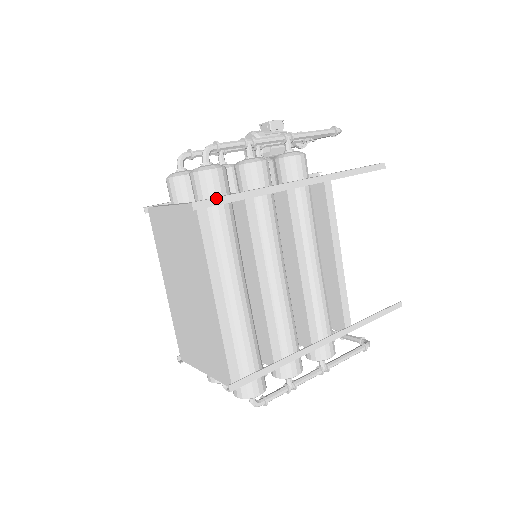
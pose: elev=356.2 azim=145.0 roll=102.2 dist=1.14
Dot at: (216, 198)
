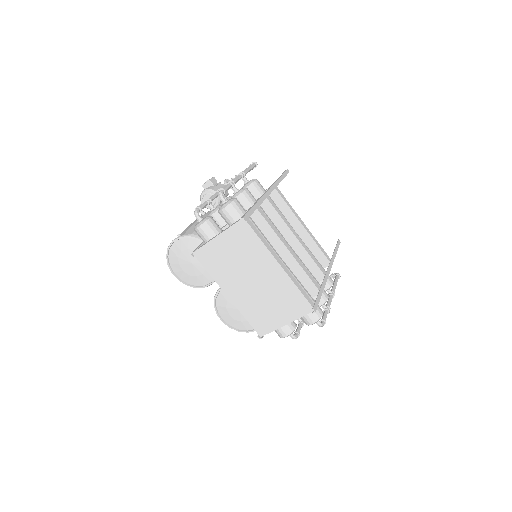
Dot at: (248, 212)
